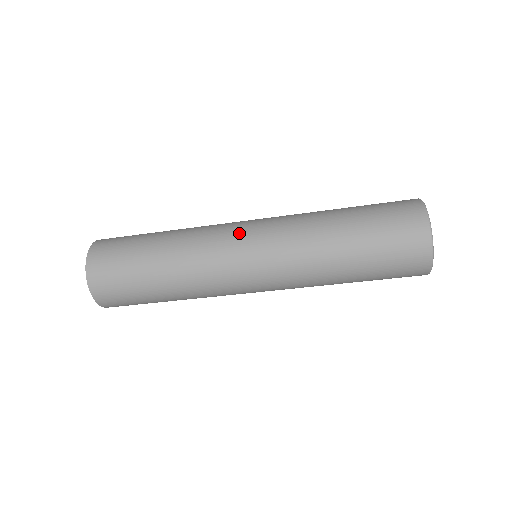
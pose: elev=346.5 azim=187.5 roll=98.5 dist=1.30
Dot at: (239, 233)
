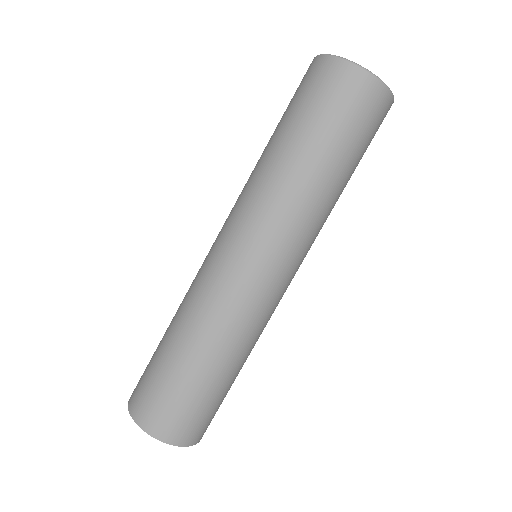
Dot at: (249, 272)
